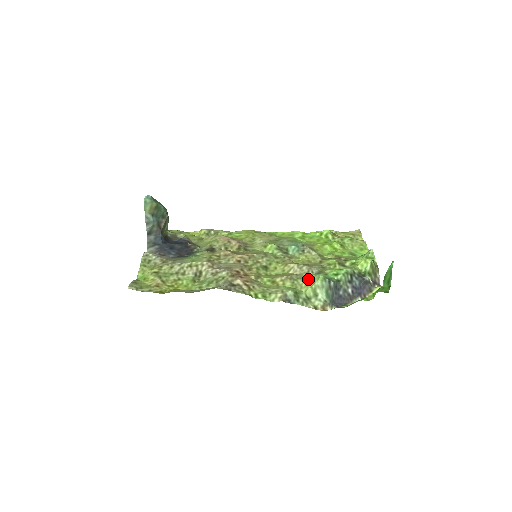
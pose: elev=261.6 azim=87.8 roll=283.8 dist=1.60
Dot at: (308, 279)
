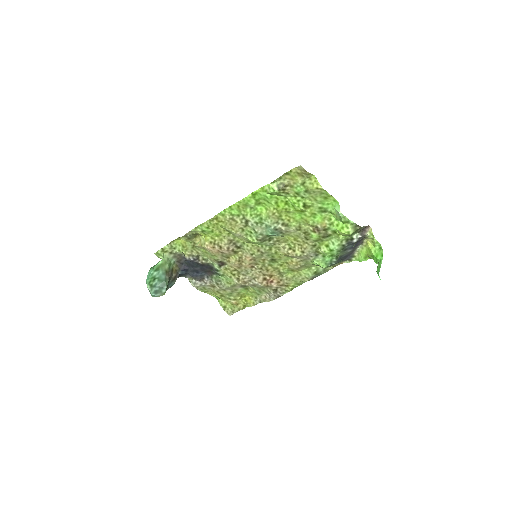
Dot at: occluded
